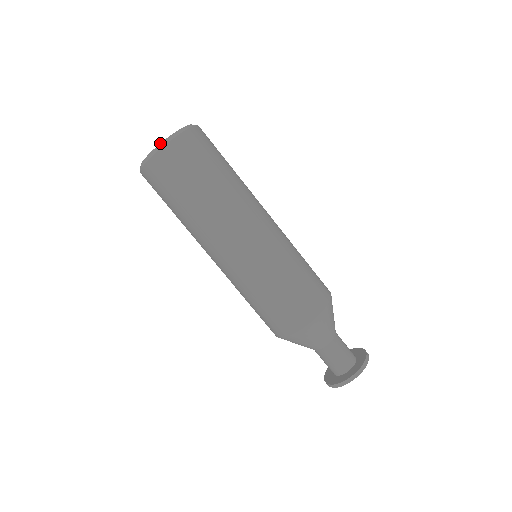
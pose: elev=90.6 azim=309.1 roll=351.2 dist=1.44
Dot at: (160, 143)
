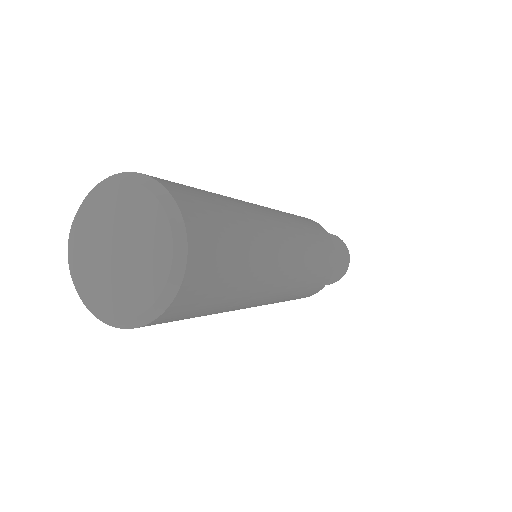
Dot at: (155, 302)
